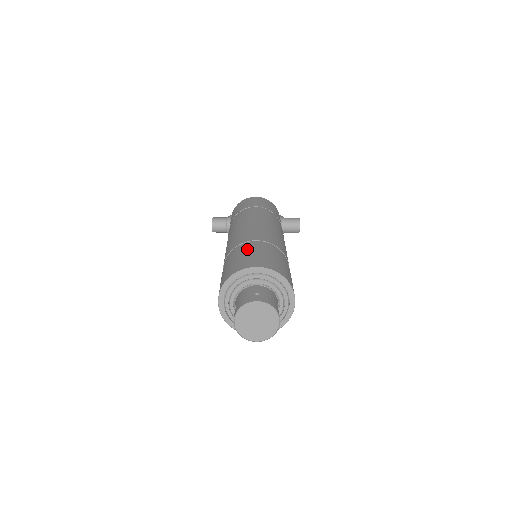
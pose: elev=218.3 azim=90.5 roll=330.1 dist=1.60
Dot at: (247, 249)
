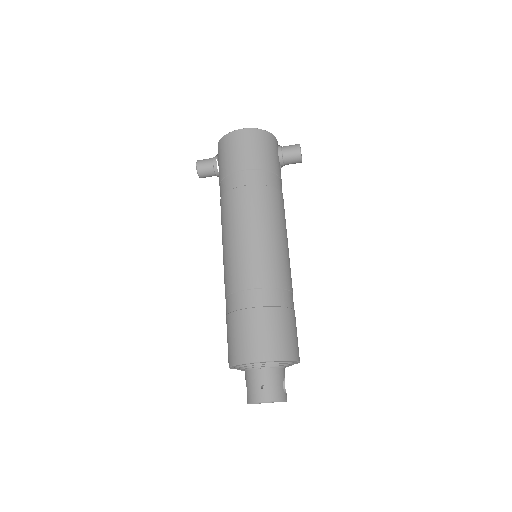
Dot at: (245, 314)
